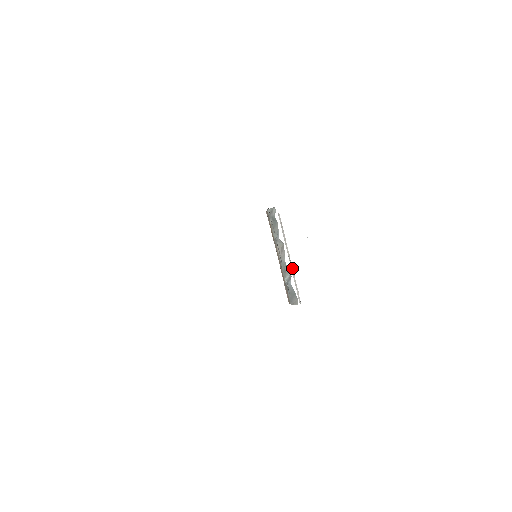
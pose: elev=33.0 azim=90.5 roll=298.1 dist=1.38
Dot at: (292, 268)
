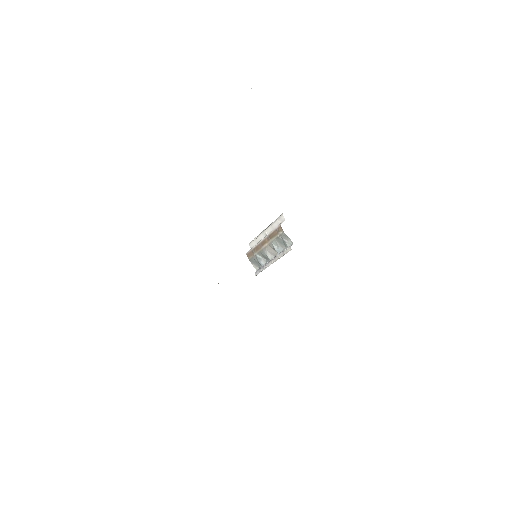
Dot at: (263, 237)
